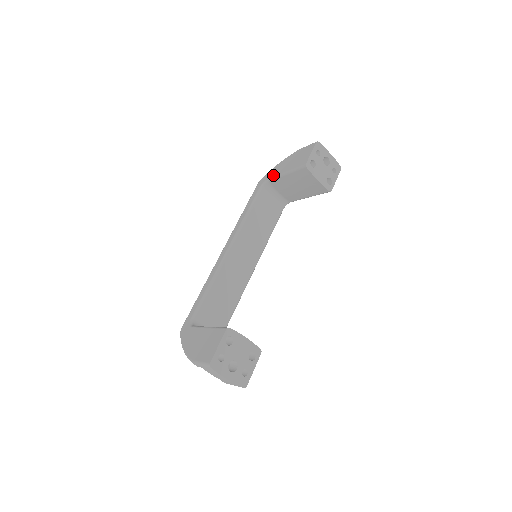
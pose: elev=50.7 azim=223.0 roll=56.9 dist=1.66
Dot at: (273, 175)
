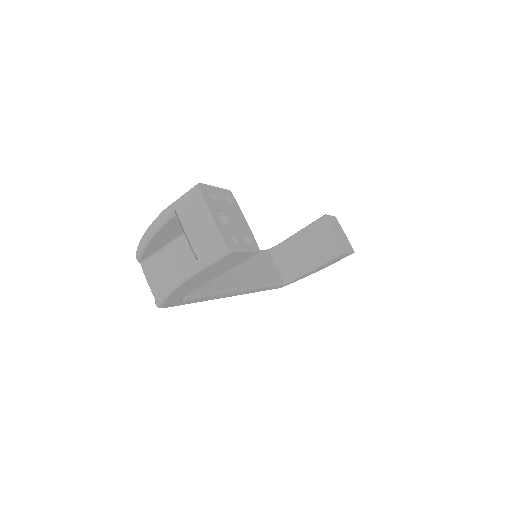
Dot at: (283, 241)
